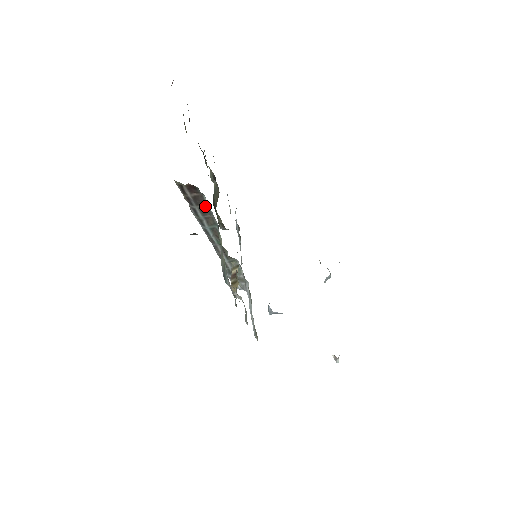
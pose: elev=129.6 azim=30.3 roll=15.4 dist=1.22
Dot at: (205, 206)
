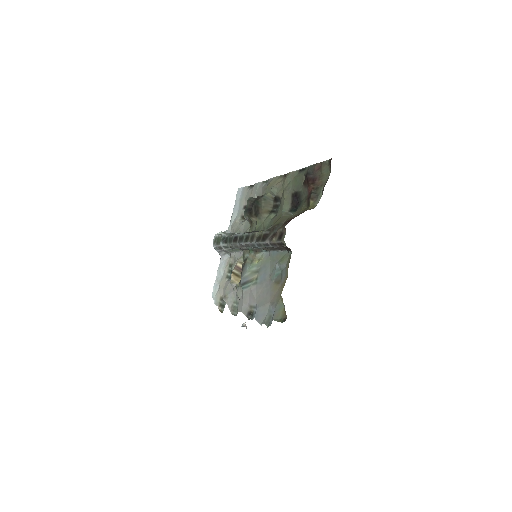
Dot at: (277, 249)
